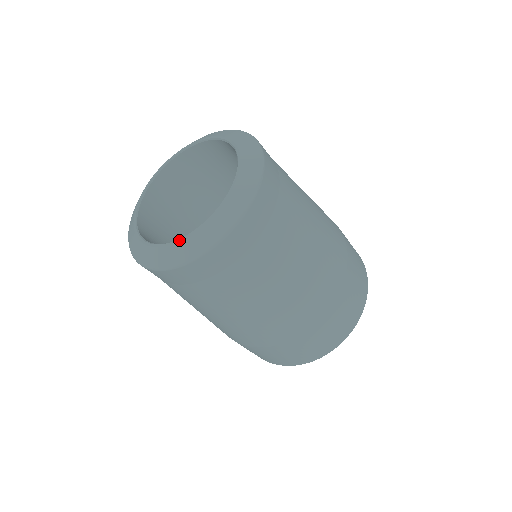
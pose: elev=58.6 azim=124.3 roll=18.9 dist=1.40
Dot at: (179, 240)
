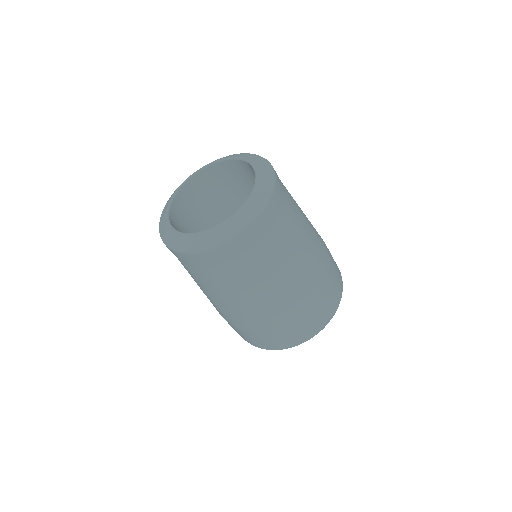
Dot at: (192, 234)
